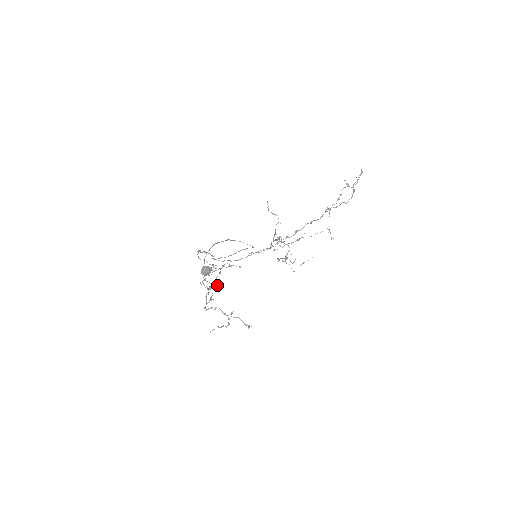
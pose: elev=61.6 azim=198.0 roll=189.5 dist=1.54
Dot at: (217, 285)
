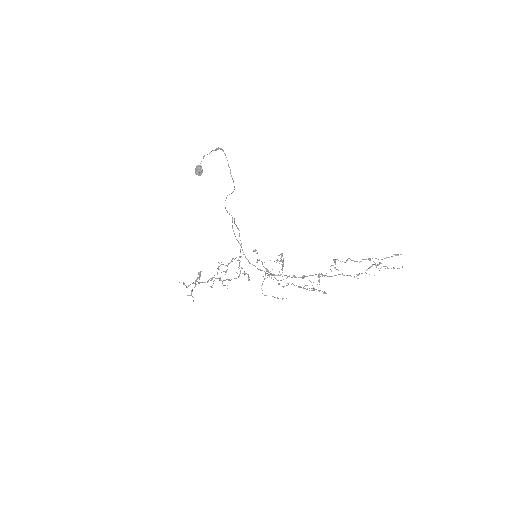
Dot at: occluded
